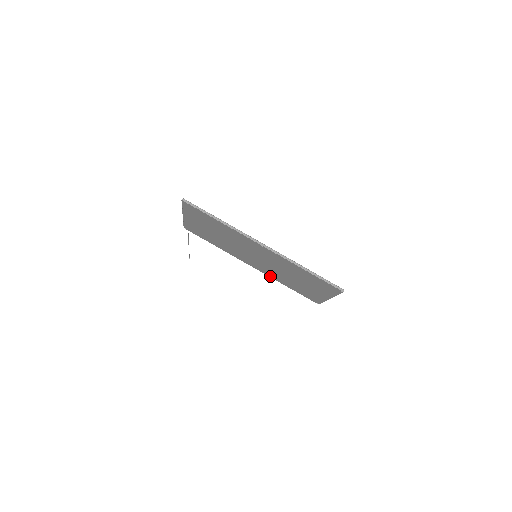
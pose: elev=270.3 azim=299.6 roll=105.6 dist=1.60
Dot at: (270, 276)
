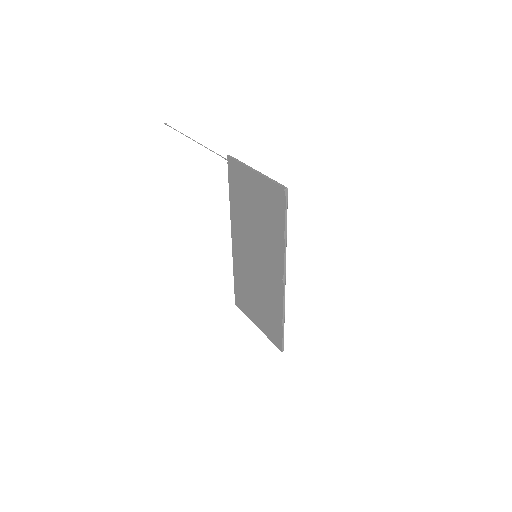
Dot at: (234, 259)
